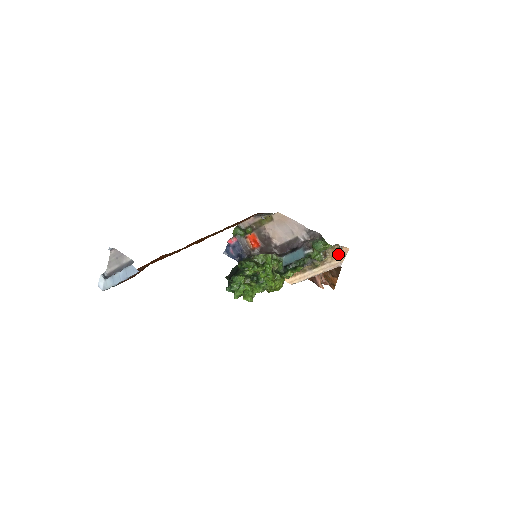
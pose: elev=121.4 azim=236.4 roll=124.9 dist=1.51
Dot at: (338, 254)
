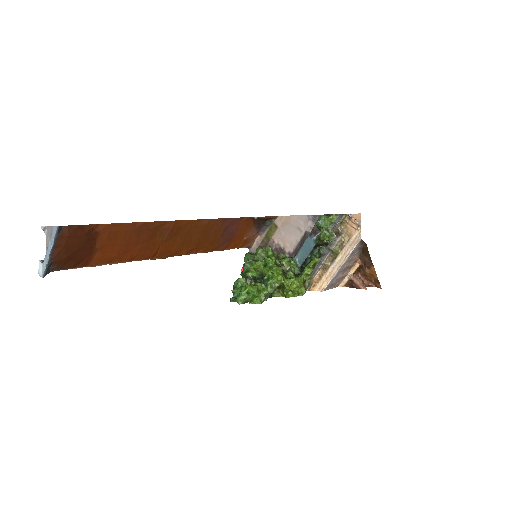
Dot at: (352, 226)
